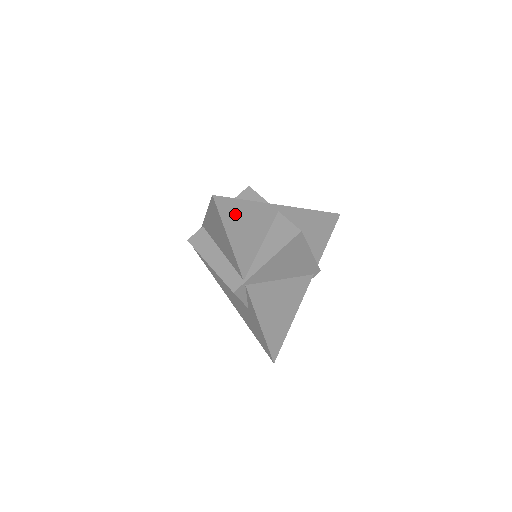
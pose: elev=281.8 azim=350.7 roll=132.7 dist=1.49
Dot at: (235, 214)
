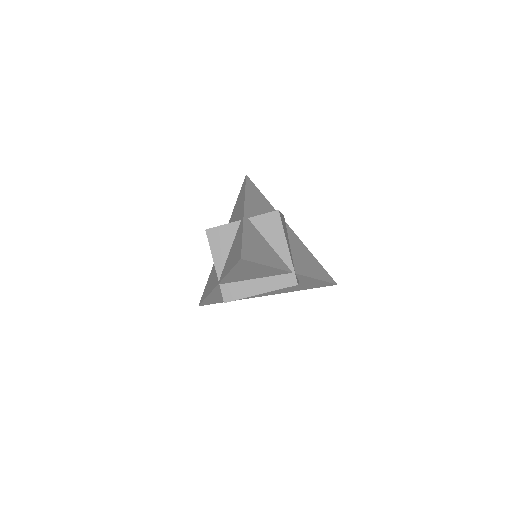
Dot at: (252, 251)
